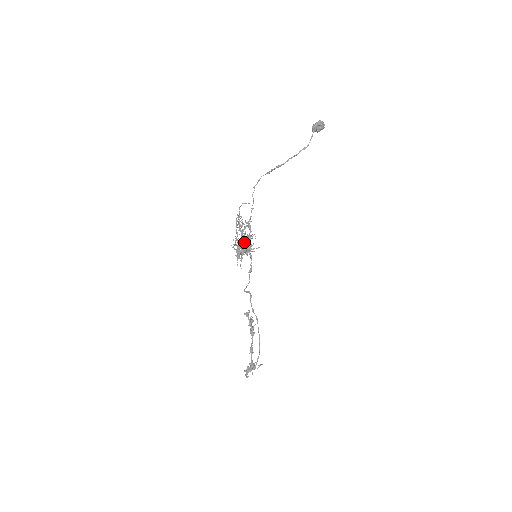
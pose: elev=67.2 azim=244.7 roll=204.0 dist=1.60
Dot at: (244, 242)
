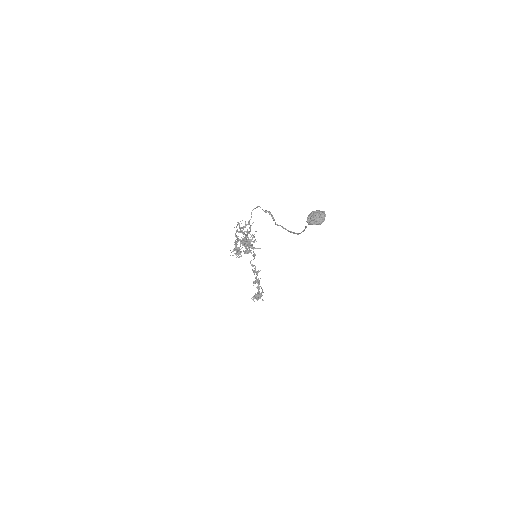
Dot at: (244, 245)
